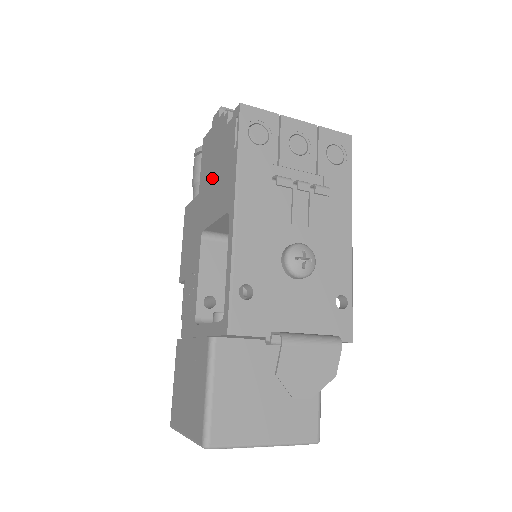
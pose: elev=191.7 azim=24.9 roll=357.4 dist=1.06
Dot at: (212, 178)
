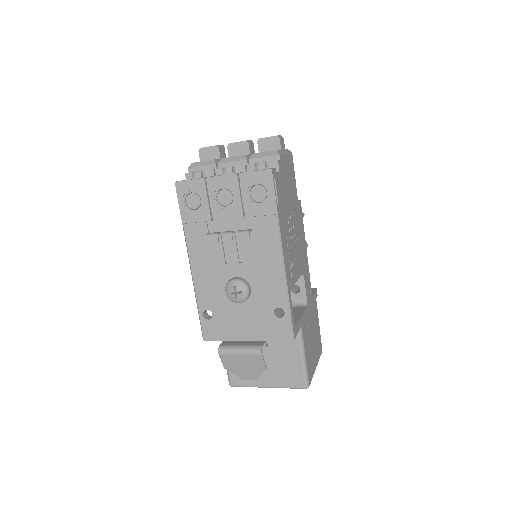
Dot at: occluded
